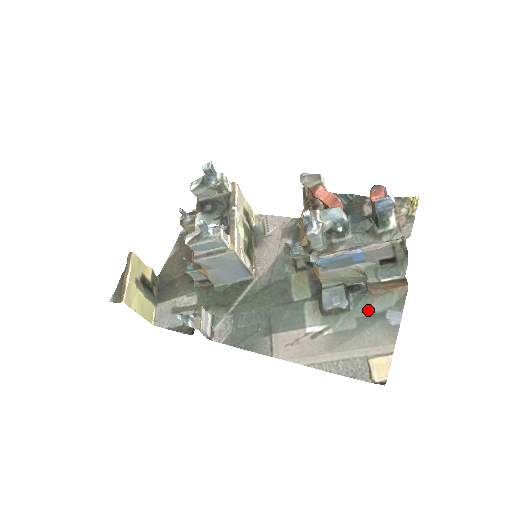
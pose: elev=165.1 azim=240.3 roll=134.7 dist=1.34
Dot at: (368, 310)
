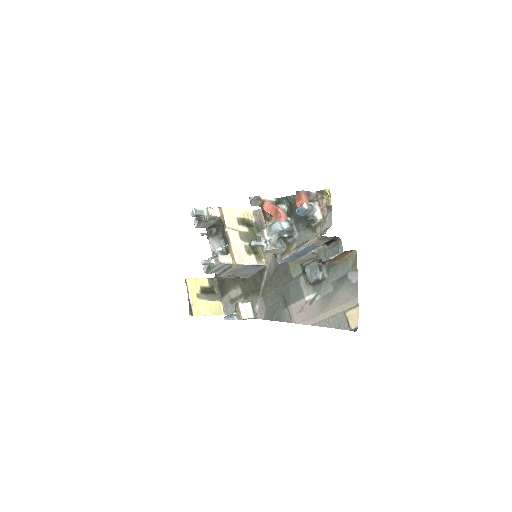
Dot at: (337, 275)
